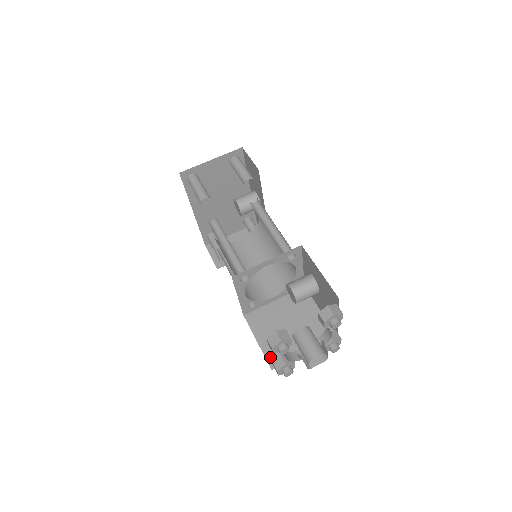
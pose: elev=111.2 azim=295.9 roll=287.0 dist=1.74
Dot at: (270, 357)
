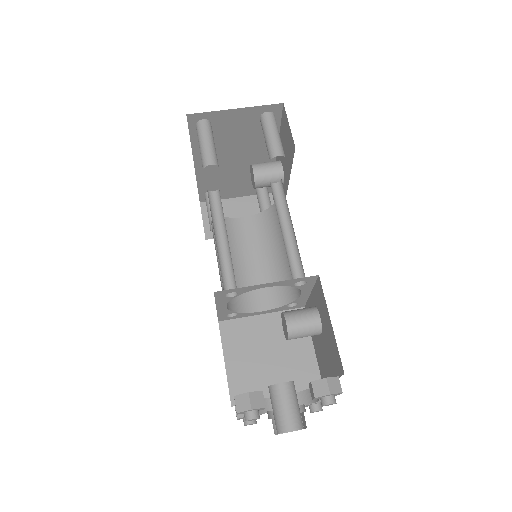
Dot at: (234, 389)
